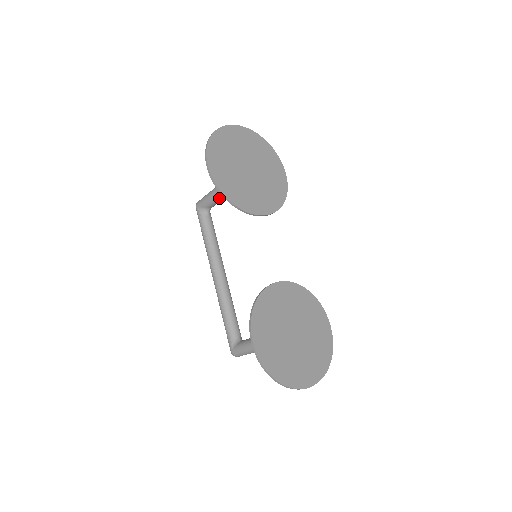
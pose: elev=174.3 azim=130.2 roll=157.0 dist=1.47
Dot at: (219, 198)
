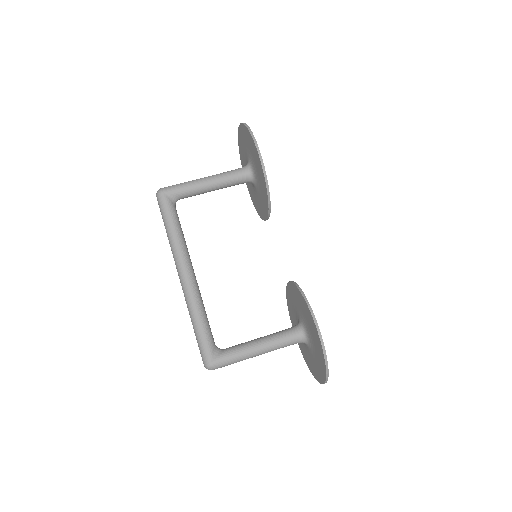
Dot at: (204, 191)
